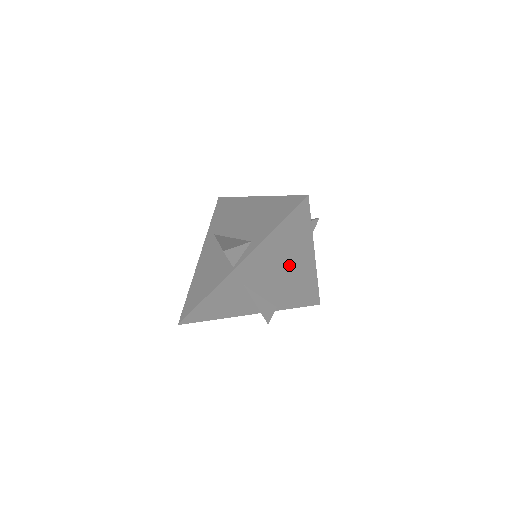
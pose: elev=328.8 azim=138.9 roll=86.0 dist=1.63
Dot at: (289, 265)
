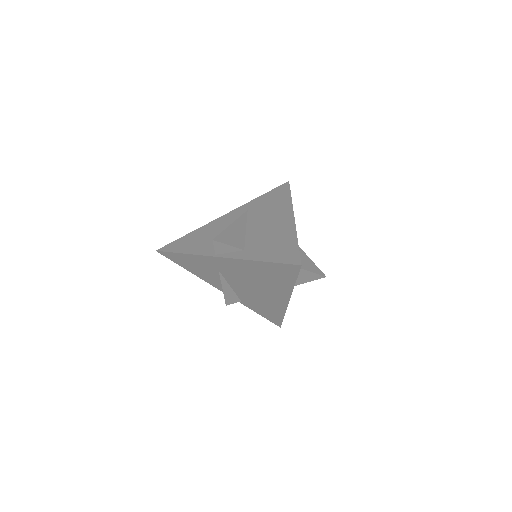
Dot at: (264, 288)
